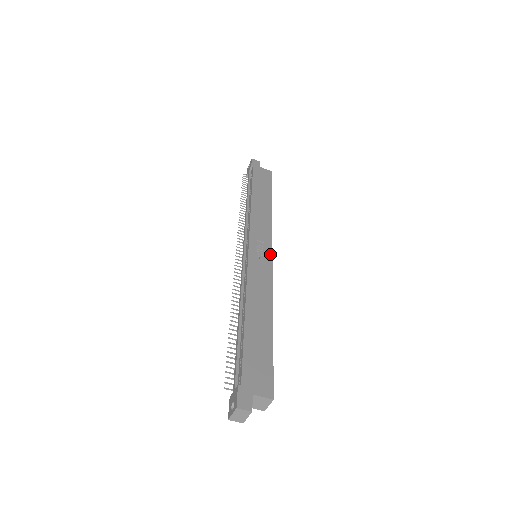
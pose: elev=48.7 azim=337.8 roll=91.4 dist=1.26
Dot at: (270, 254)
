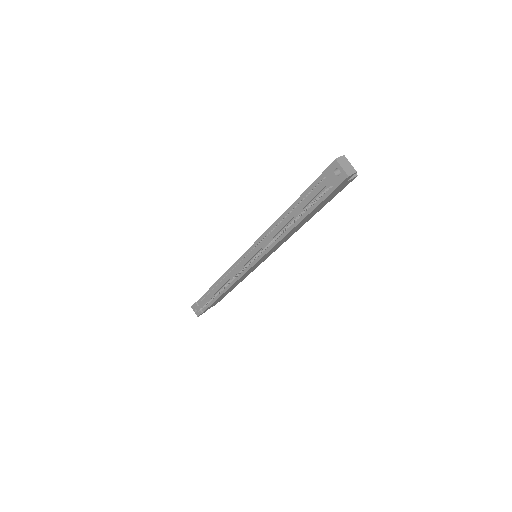
Dot at: occluded
